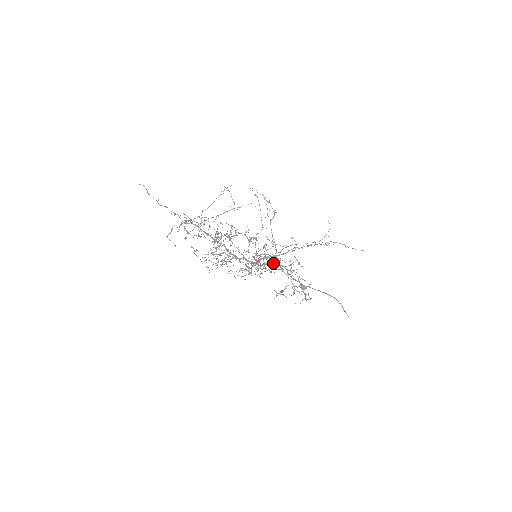
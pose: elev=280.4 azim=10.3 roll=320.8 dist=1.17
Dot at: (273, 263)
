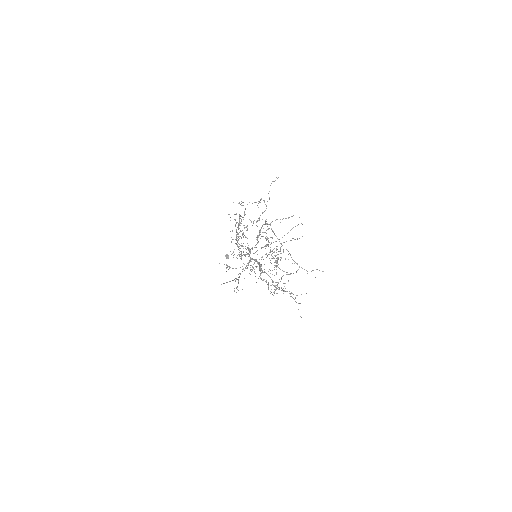
Dot at: occluded
